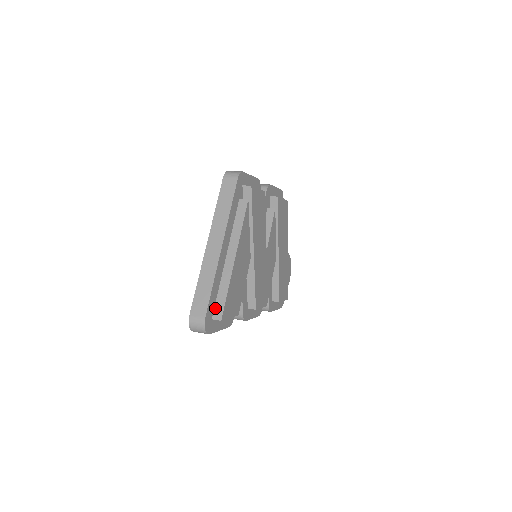
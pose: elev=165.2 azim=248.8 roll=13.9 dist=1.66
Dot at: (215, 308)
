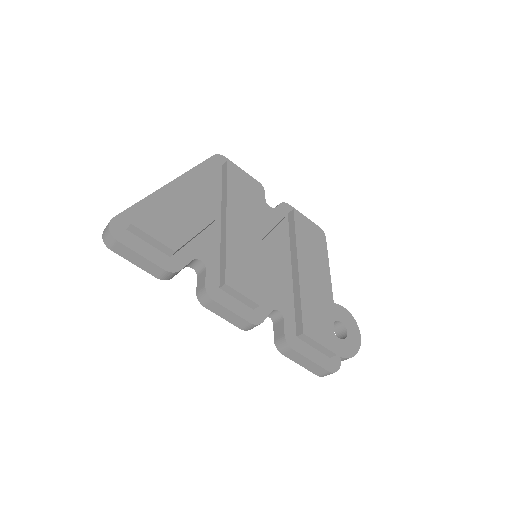
Dot at: occluded
